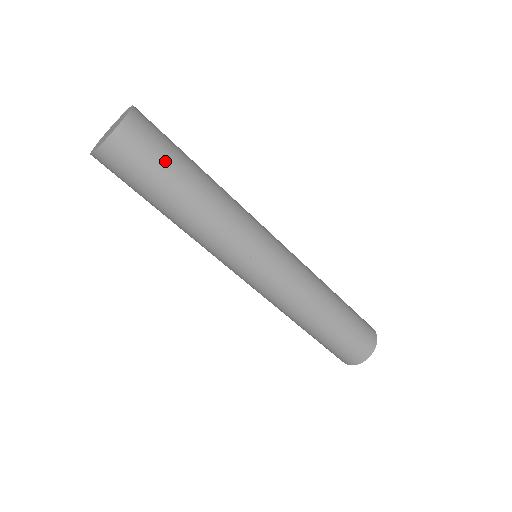
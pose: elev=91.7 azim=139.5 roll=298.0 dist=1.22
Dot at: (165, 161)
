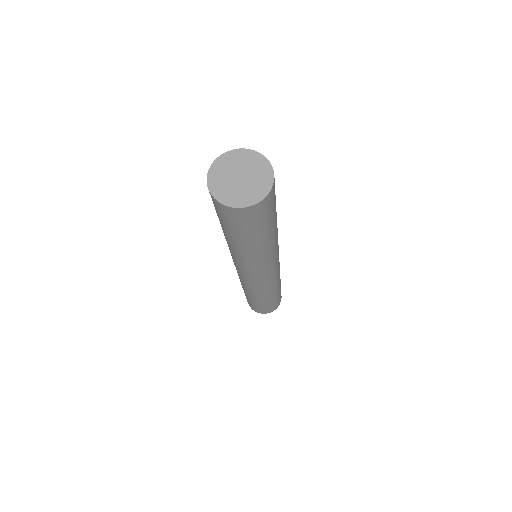
Dot at: occluded
